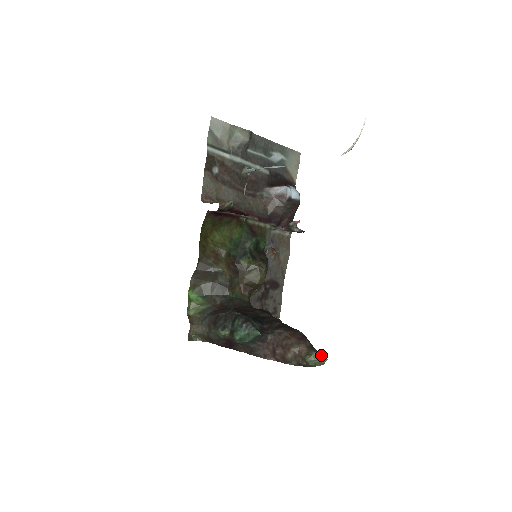
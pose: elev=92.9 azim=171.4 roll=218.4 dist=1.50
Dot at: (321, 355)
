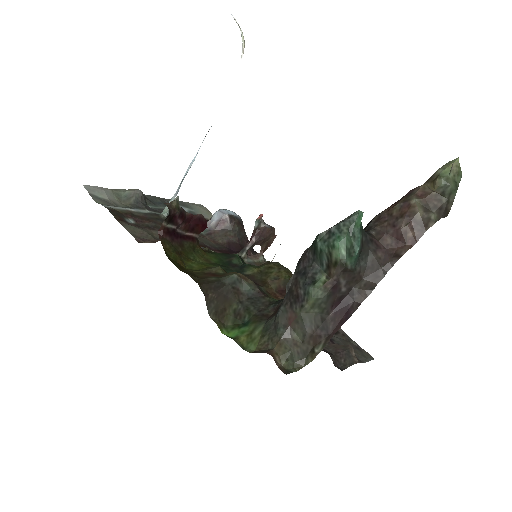
Dot at: (446, 165)
